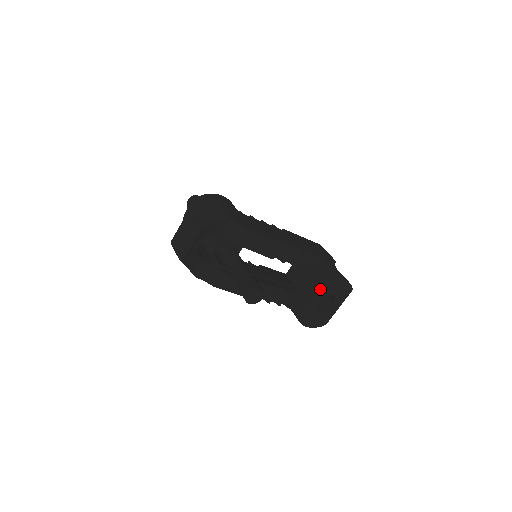
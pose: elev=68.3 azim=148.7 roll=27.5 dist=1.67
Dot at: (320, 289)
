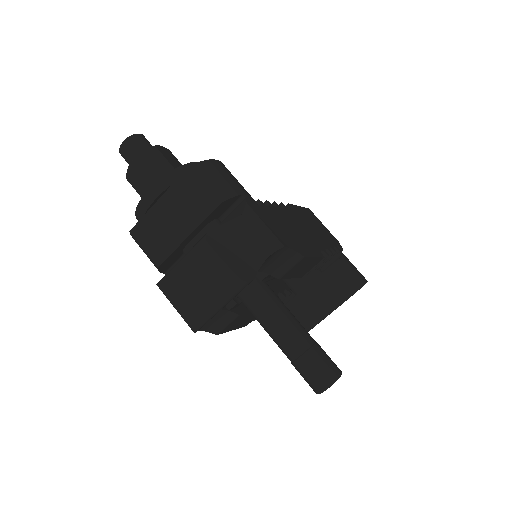
Dot at: occluded
